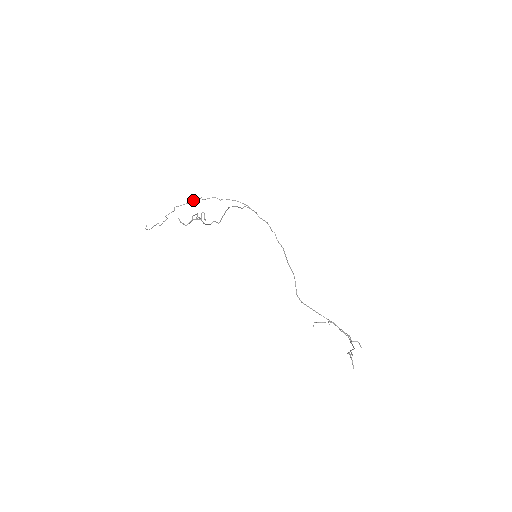
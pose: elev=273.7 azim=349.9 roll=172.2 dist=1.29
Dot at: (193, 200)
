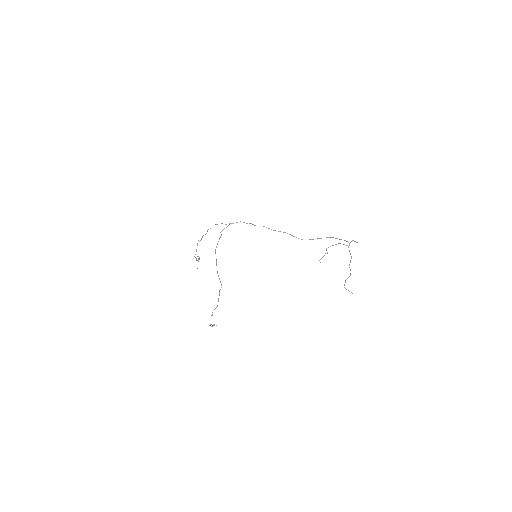
Dot at: occluded
